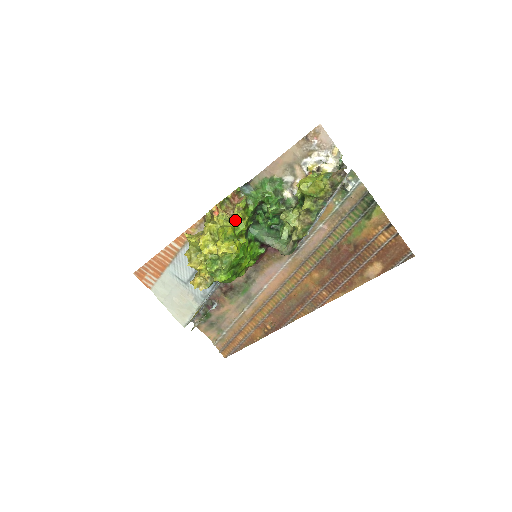
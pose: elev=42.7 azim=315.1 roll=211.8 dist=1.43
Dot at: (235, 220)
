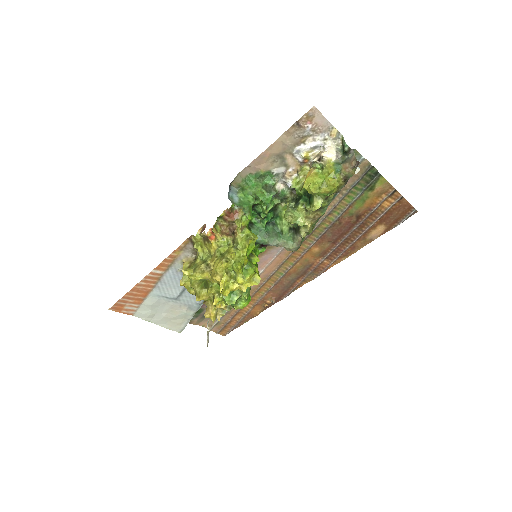
Dot at: (247, 247)
